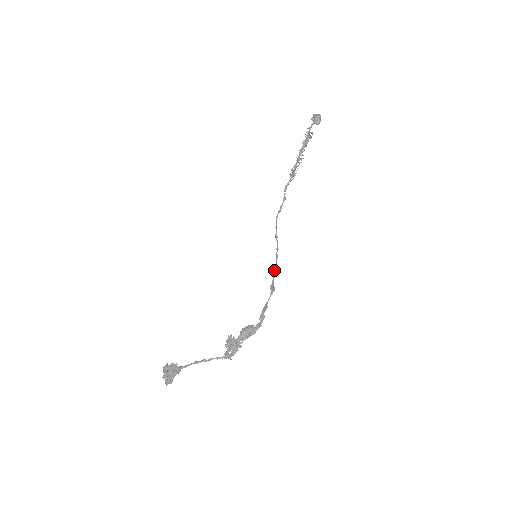
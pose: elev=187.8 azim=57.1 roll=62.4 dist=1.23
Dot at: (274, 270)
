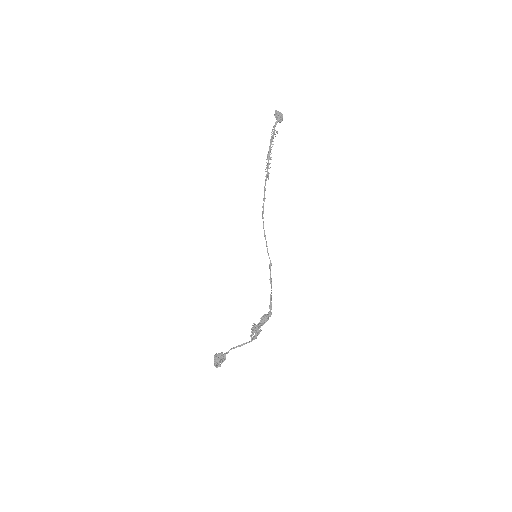
Dot at: (270, 266)
